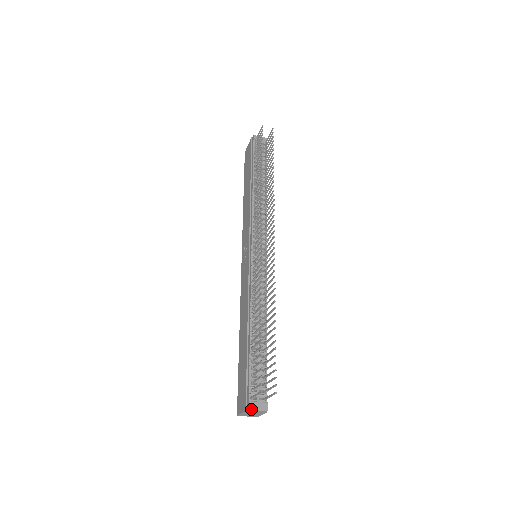
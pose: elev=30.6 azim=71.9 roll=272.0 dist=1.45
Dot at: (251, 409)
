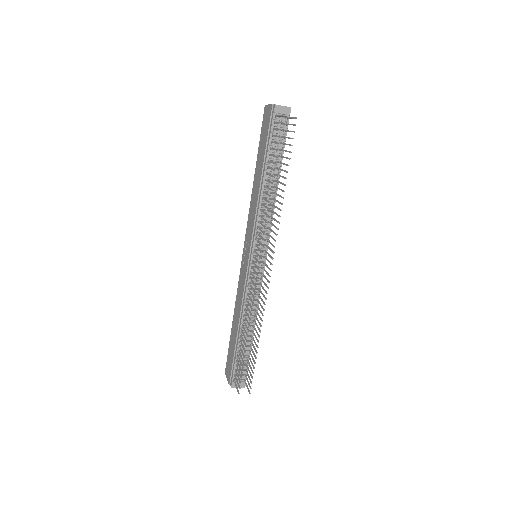
Dot at: (233, 387)
